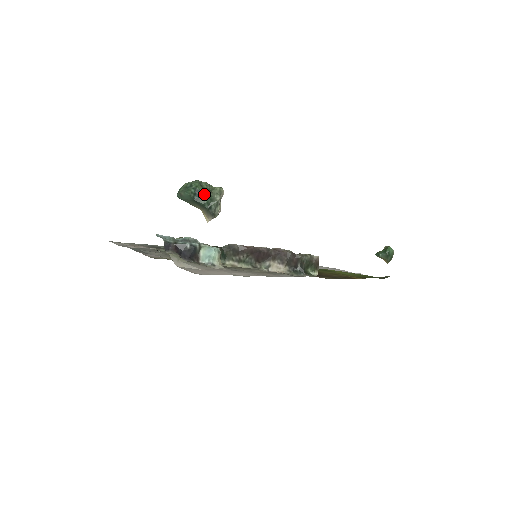
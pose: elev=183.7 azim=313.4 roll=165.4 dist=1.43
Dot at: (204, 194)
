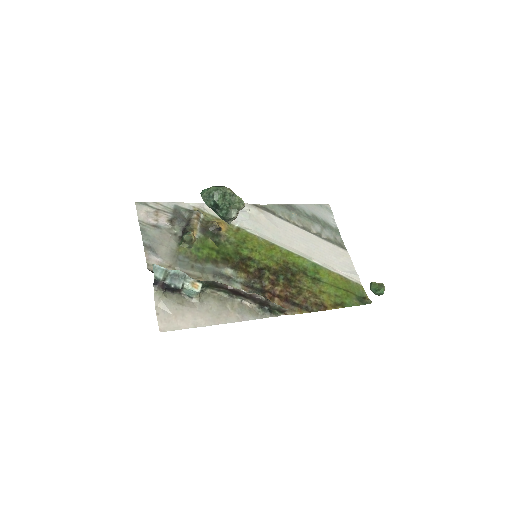
Dot at: (222, 209)
